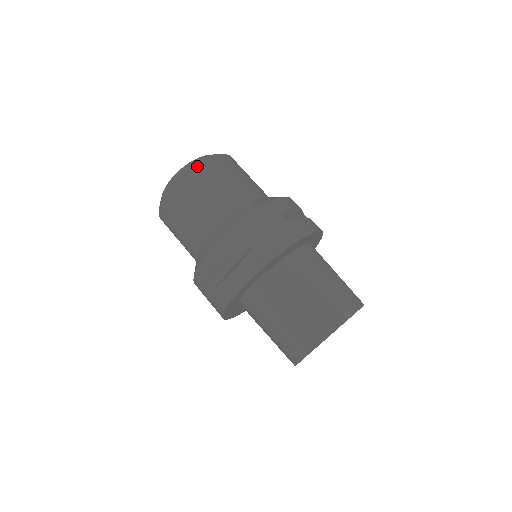
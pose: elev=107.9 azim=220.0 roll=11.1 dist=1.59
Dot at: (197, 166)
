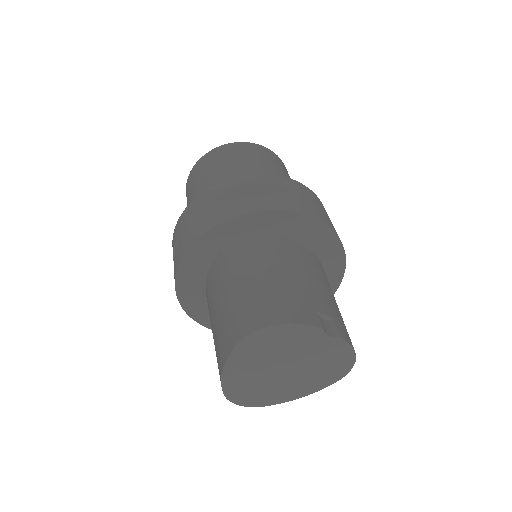
Dot at: (269, 150)
